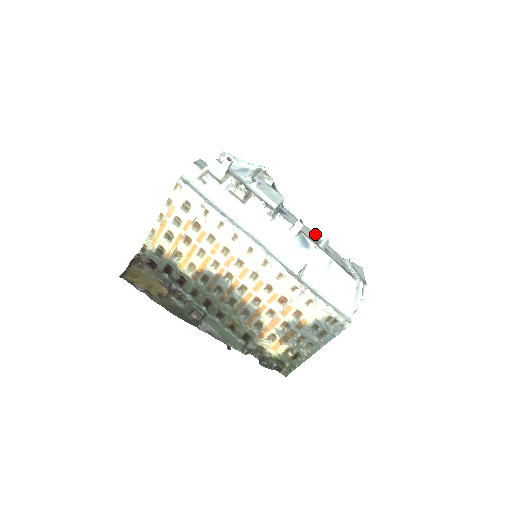
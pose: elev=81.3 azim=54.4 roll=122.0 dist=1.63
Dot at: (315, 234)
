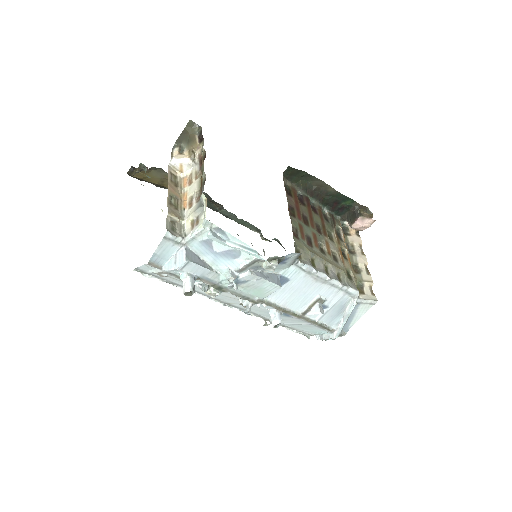
Dot at: (330, 280)
